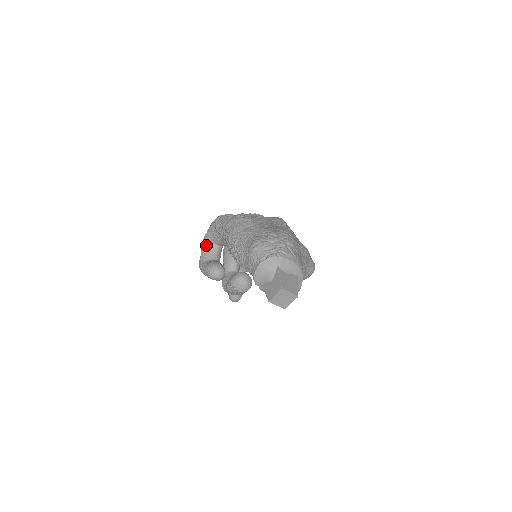
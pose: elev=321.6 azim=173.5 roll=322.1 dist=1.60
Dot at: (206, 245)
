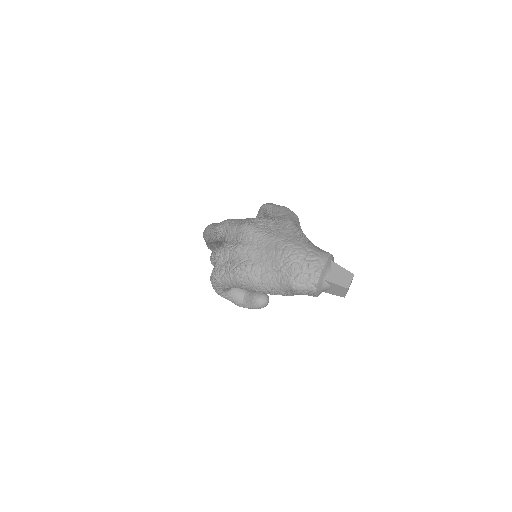
Dot at: (227, 296)
